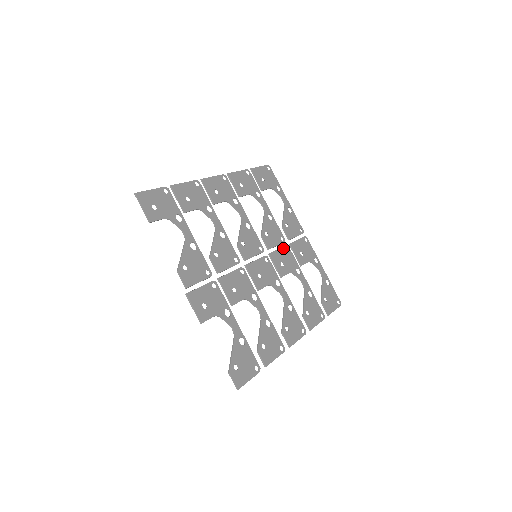
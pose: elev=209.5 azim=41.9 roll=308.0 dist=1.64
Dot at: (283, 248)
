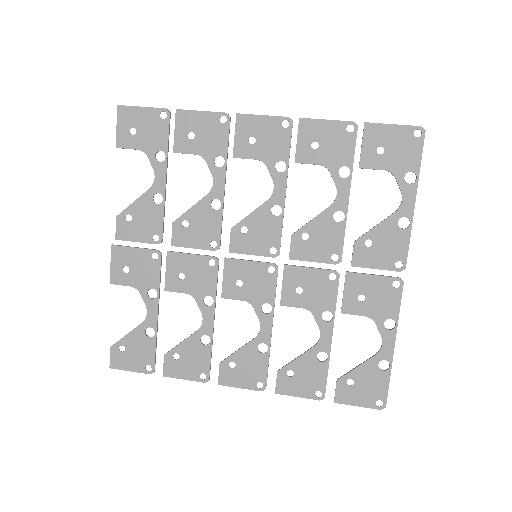
Dot at: (324, 271)
